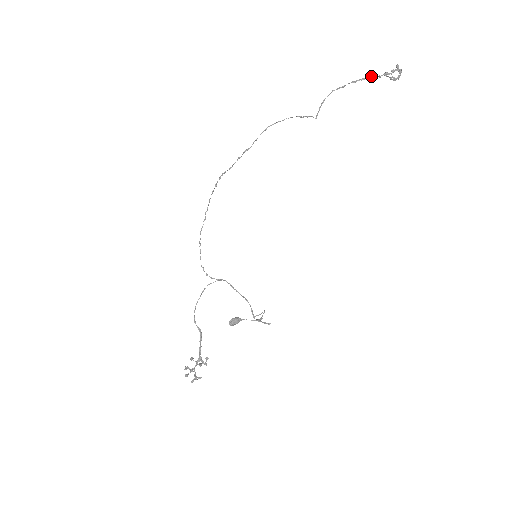
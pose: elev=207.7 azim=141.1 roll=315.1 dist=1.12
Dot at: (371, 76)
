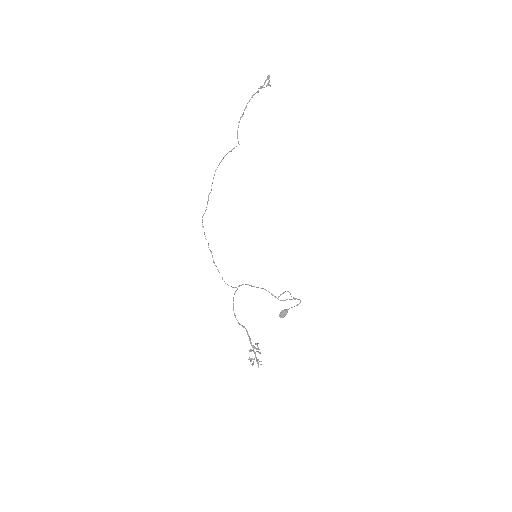
Dot at: (252, 96)
